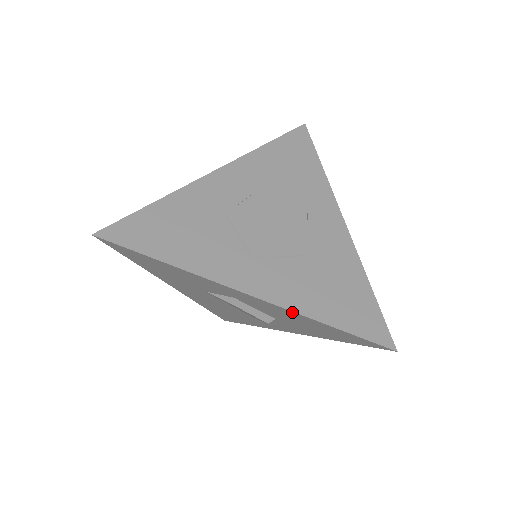
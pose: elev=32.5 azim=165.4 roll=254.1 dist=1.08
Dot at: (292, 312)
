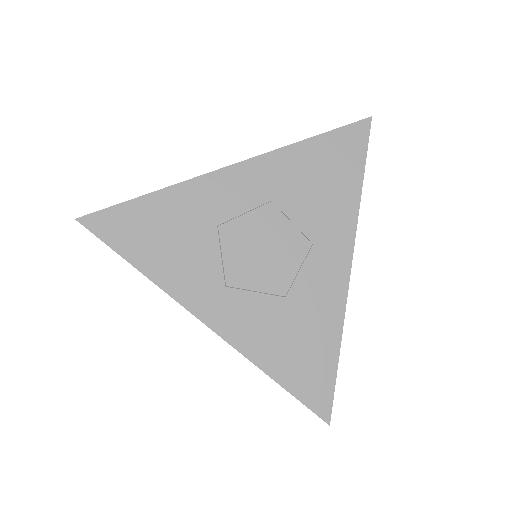
Dot at: (242, 352)
